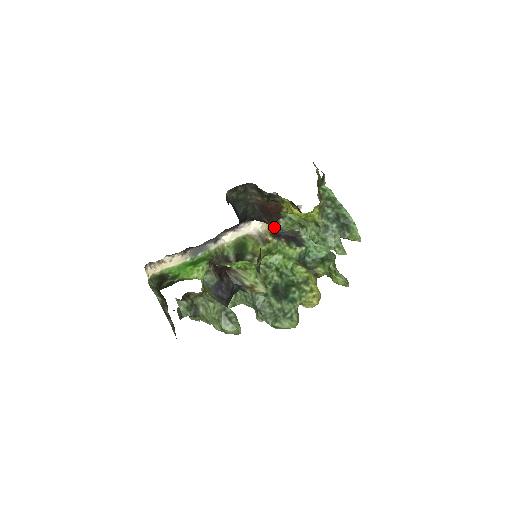
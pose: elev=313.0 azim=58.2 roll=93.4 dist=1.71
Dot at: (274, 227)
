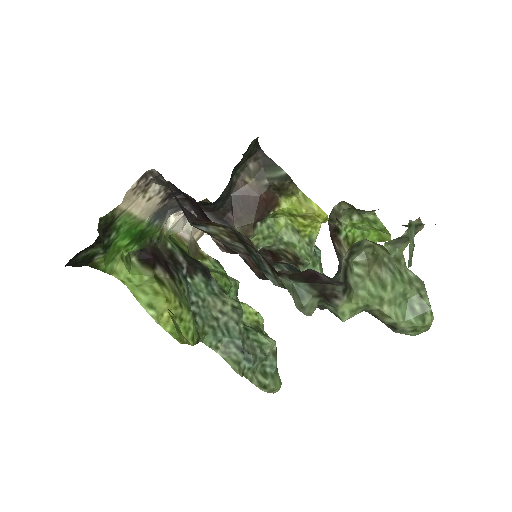
Dot at: (242, 232)
